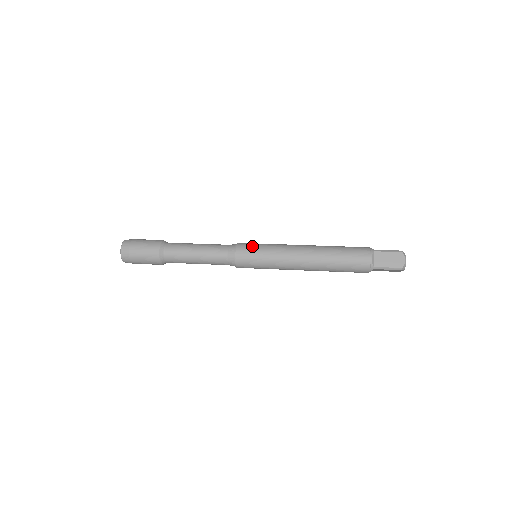
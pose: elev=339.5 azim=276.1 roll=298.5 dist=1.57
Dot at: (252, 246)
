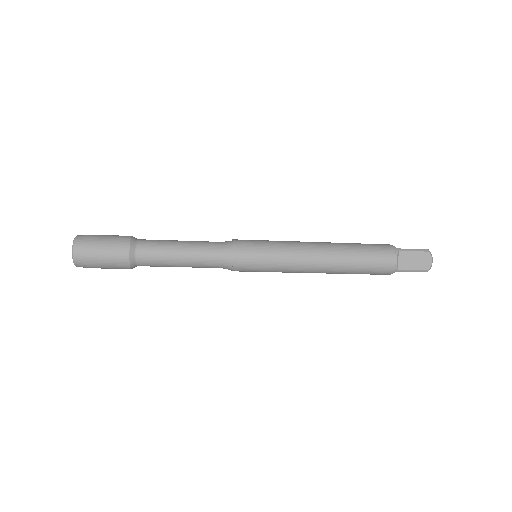
Dot at: (254, 245)
